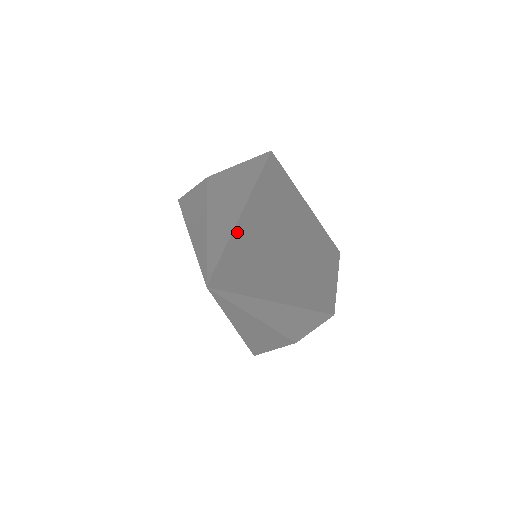
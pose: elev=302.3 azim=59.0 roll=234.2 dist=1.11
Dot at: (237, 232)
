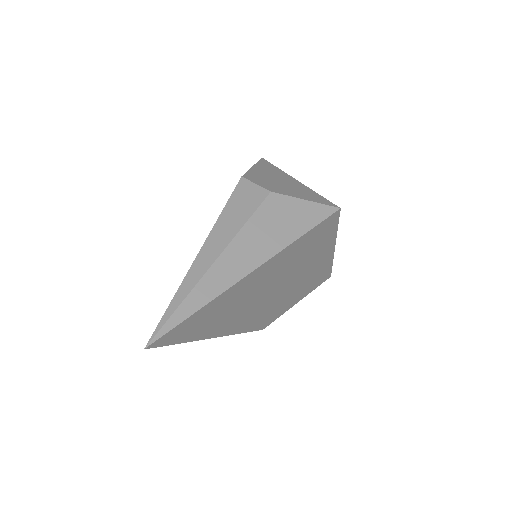
Dot at: (214, 301)
